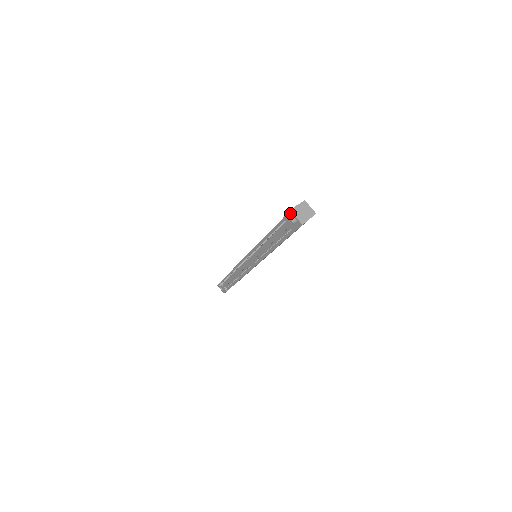
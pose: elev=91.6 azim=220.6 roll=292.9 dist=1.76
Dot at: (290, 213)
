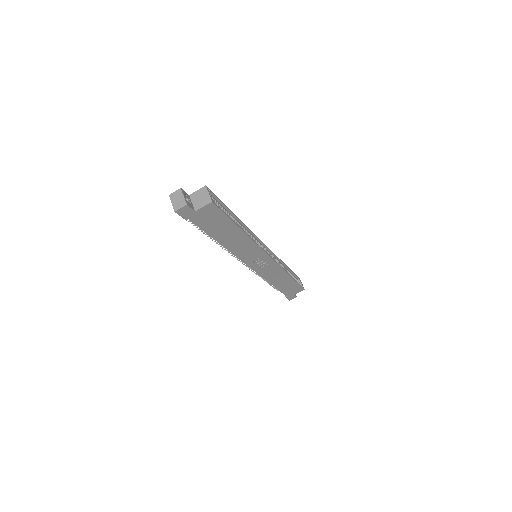
Dot at: (171, 198)
